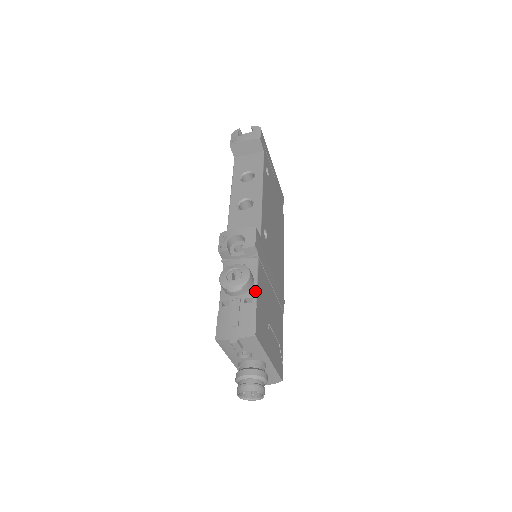
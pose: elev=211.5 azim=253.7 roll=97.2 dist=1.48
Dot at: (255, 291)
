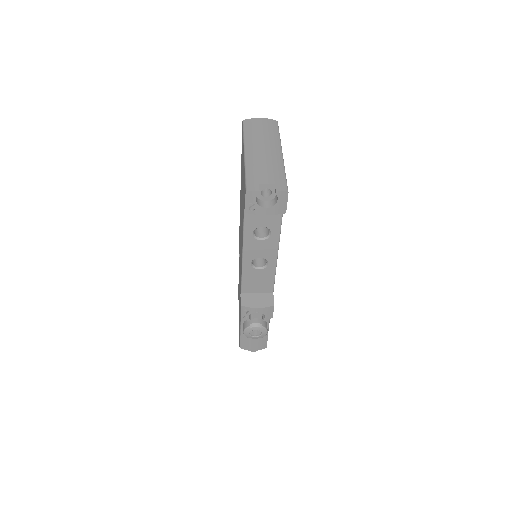
Dot at: (268, 329)
